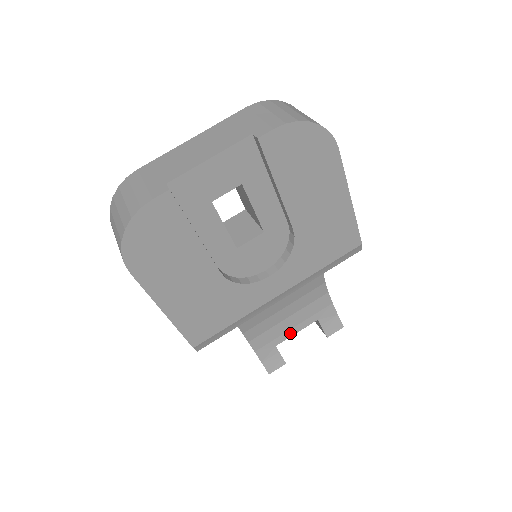
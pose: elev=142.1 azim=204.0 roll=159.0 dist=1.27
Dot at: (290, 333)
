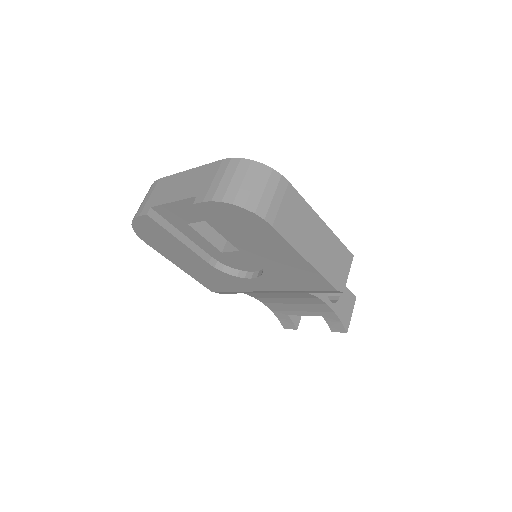
Dot at: (299, 313)
